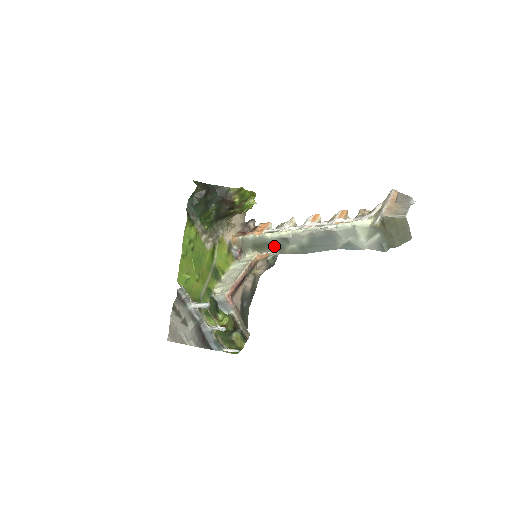
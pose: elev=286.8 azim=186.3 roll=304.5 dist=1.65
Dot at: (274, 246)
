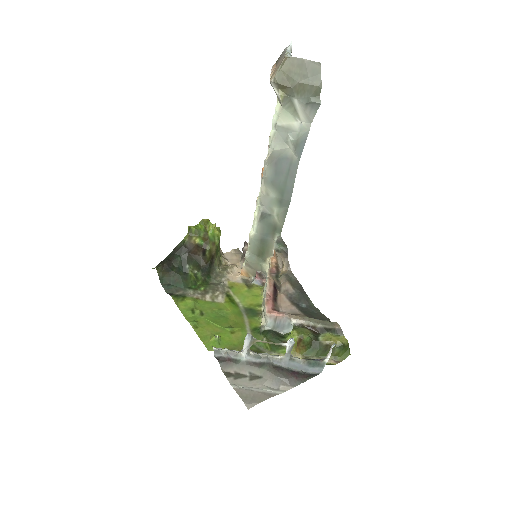
Dot at: (268, 234)
